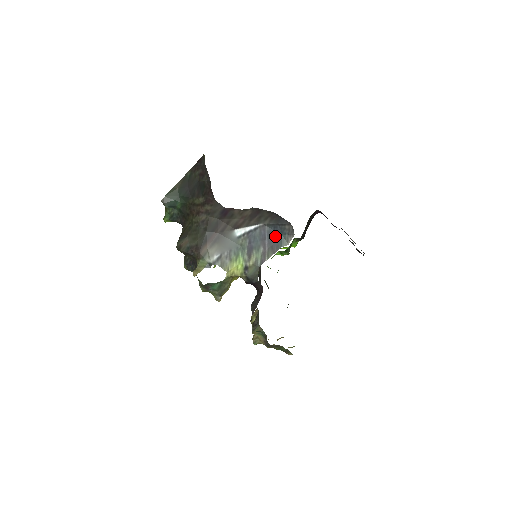
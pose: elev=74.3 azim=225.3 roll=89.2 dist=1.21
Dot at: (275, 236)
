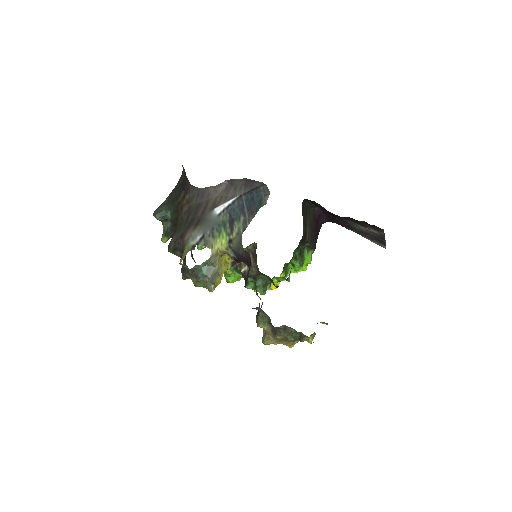
Dot at: (253, 202)
